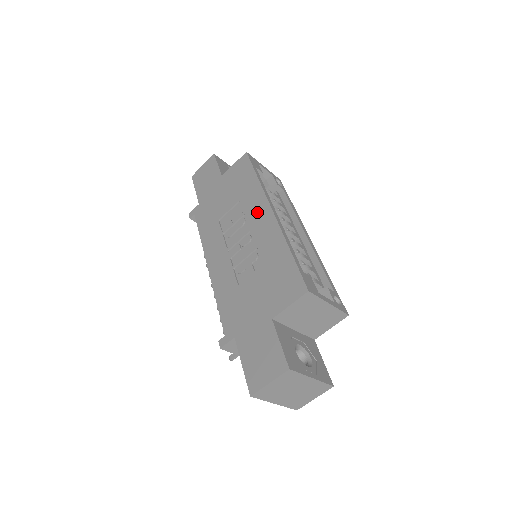
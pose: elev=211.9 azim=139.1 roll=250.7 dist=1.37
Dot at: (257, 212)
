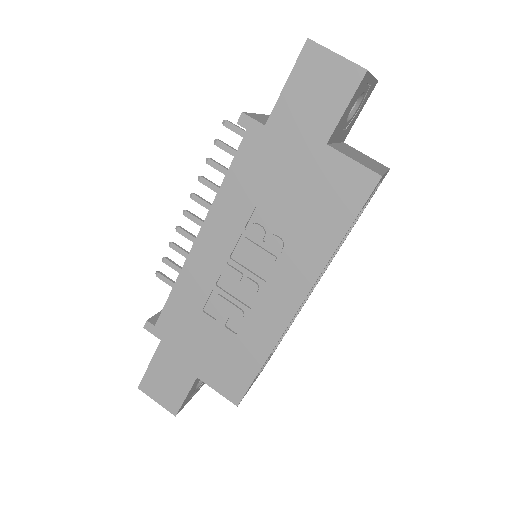
Dot at: (290, 281)
